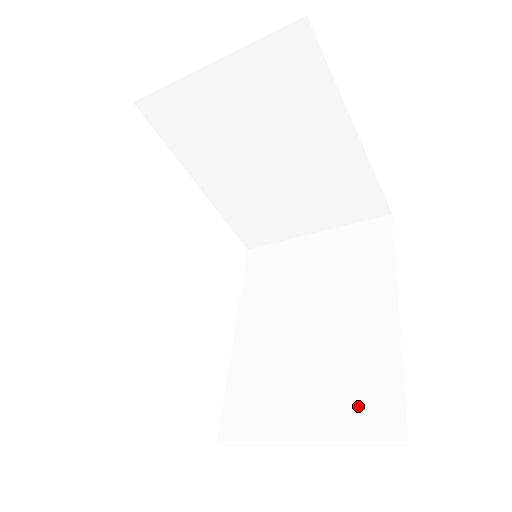
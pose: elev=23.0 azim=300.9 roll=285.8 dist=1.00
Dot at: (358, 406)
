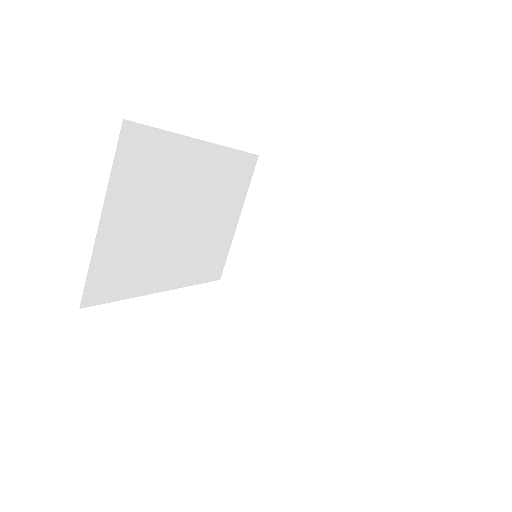
Dot at: occluded
